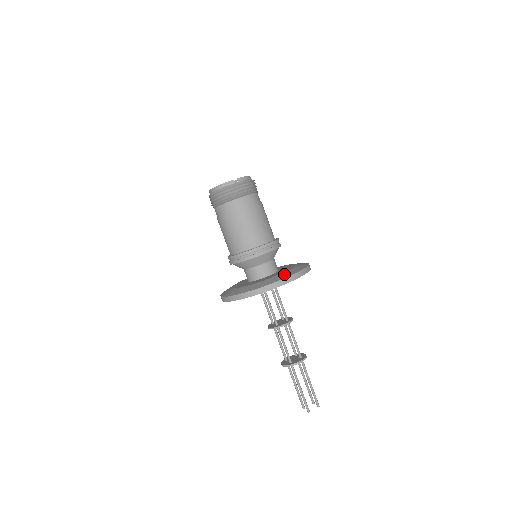
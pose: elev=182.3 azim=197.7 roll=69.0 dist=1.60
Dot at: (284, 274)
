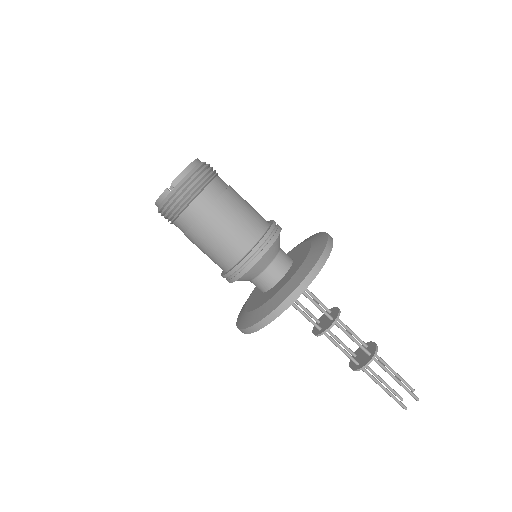
Dot at: (285, 289)
